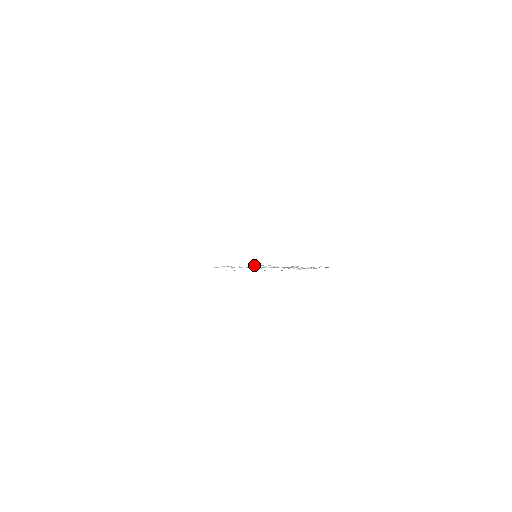
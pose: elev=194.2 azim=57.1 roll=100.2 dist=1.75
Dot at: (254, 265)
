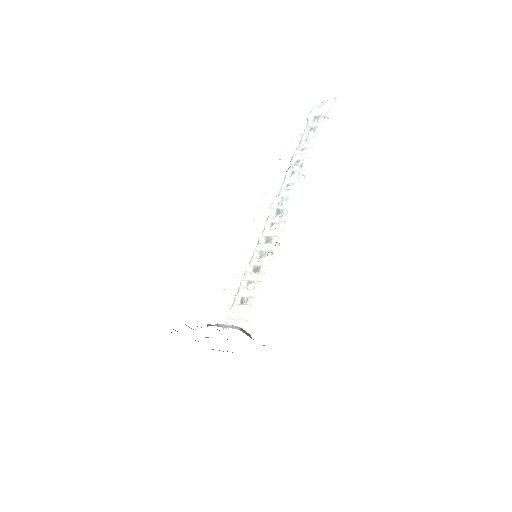
Dot at: (259, 259)
